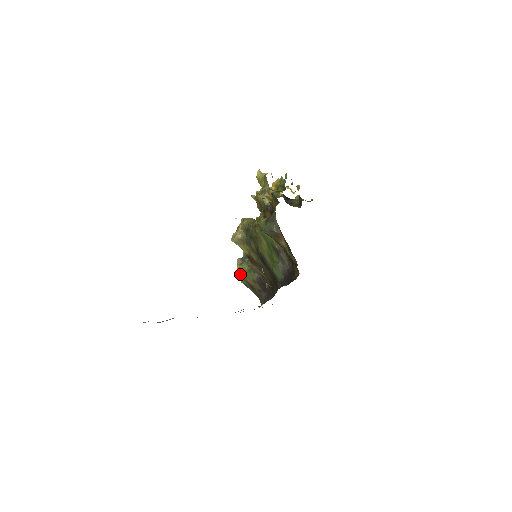
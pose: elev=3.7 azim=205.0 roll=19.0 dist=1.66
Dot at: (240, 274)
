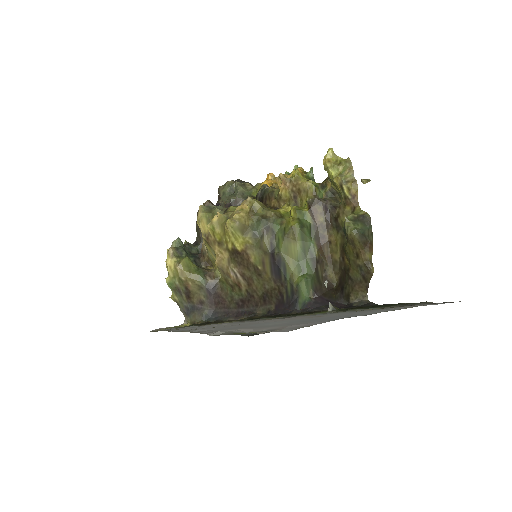
Dot at: (179, 271)
